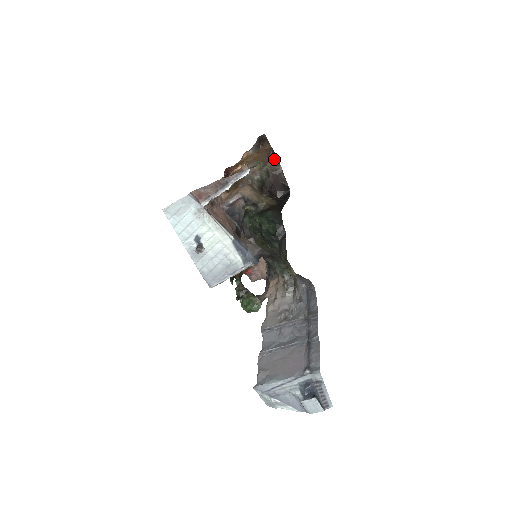
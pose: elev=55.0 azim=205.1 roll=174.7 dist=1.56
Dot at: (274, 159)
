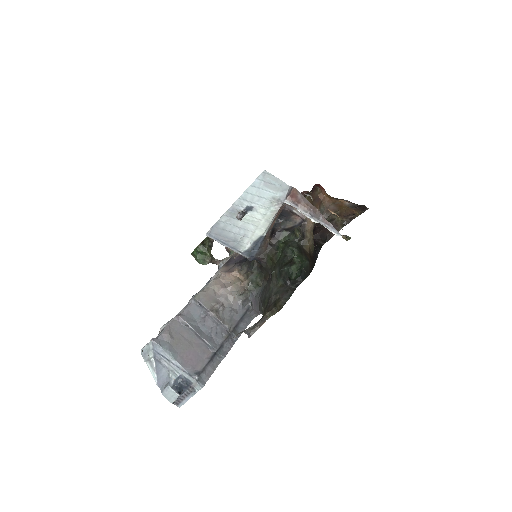
Dot at: (347, 220)
